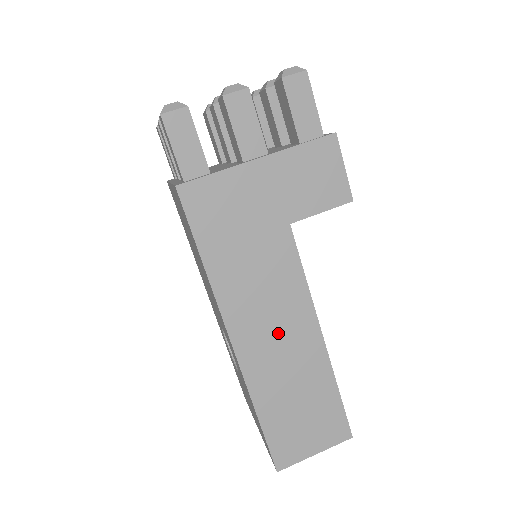
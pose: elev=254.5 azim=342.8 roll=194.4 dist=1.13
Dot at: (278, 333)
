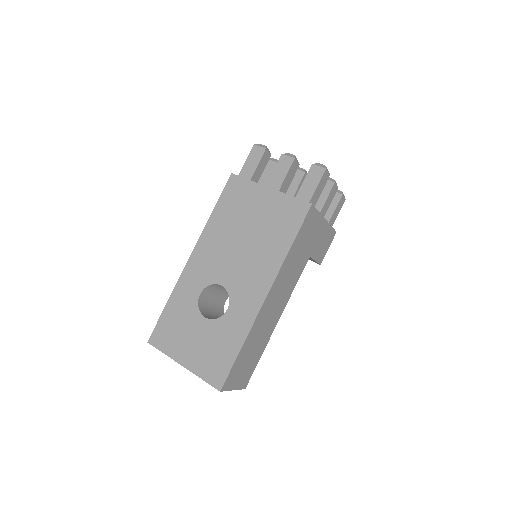
Dot at: (275, 306)
